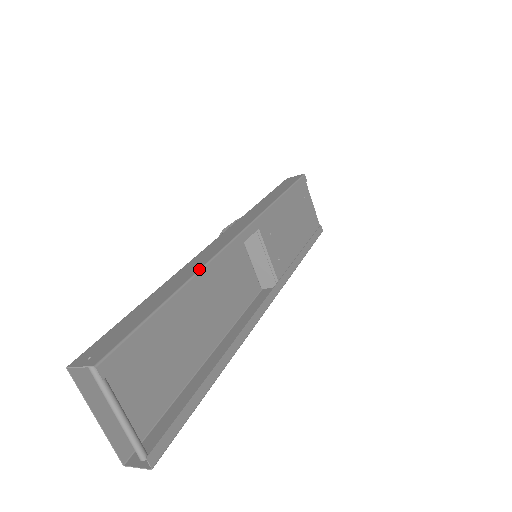
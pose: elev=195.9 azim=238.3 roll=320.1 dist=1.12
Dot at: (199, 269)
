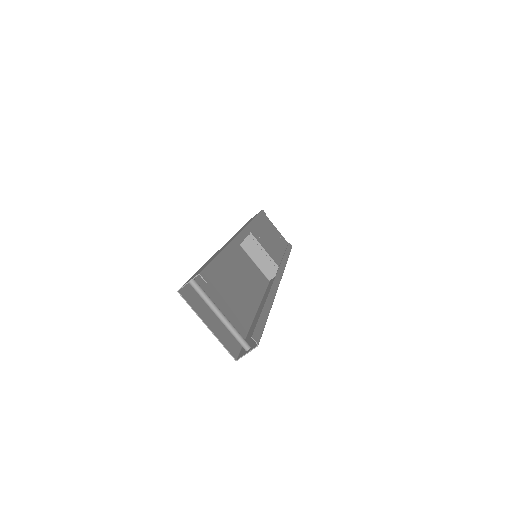
Dot at: (228, 243)
